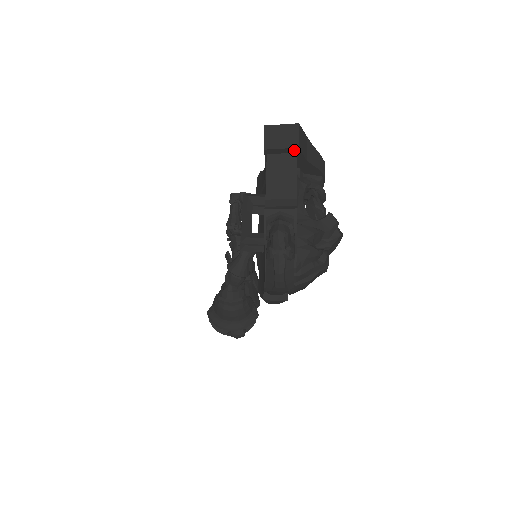
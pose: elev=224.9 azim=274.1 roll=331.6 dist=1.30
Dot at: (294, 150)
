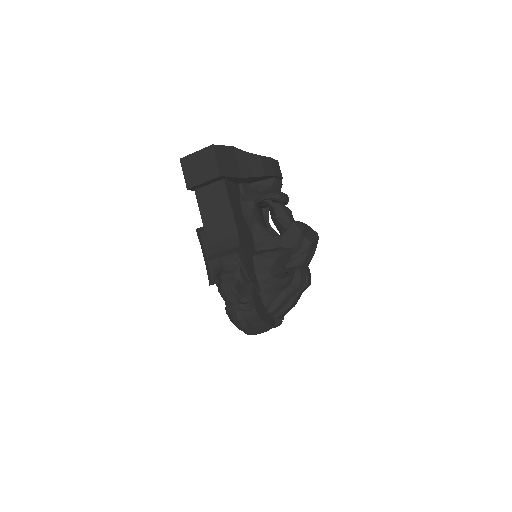
Dot at: (218, 178)
